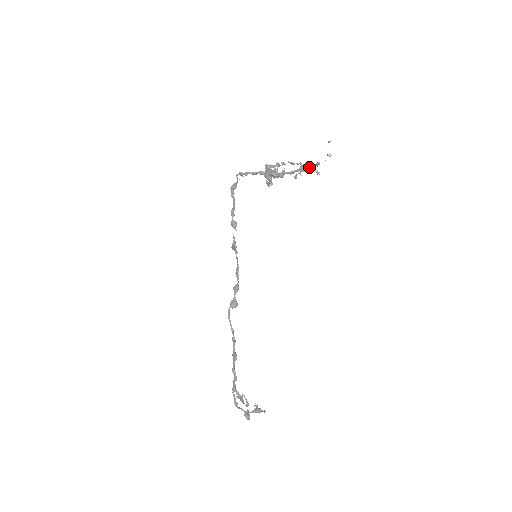
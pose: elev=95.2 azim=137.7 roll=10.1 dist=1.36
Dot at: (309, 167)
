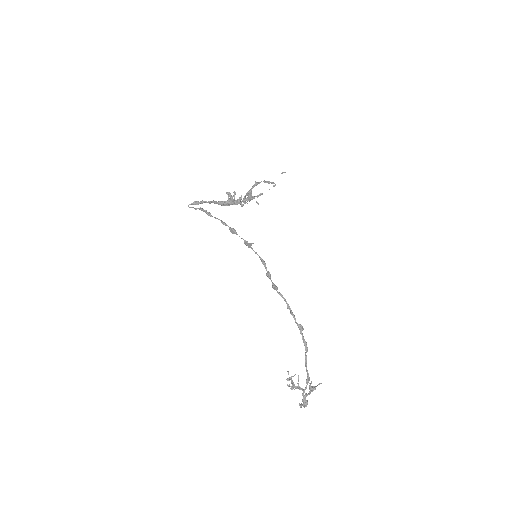
Dot at: (253, 198)
